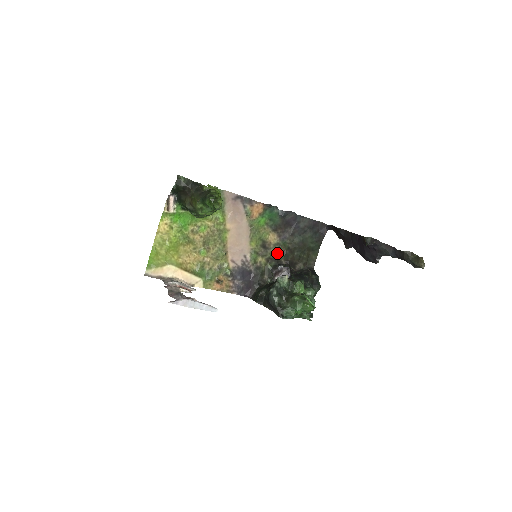
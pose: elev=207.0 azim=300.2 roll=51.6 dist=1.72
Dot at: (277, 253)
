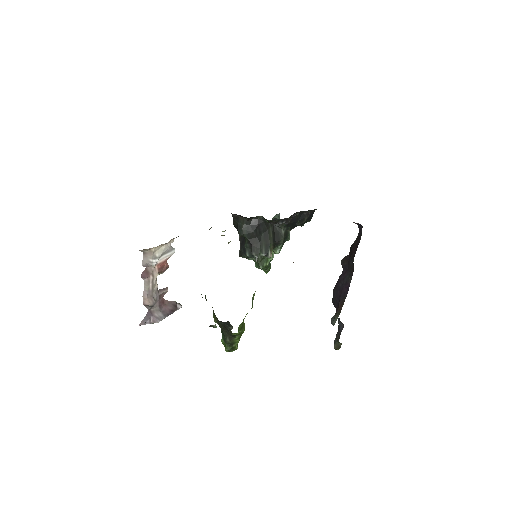
Dot at: occluded
